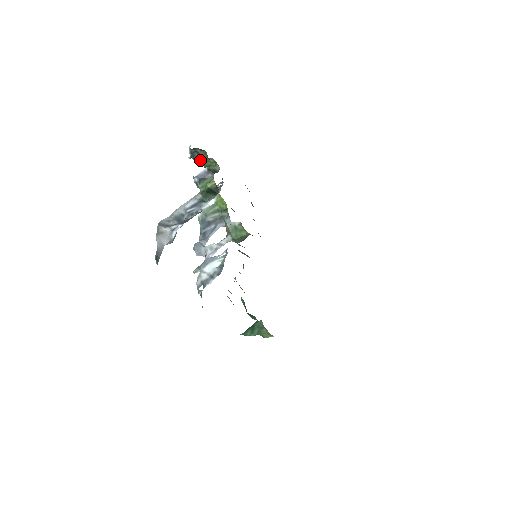
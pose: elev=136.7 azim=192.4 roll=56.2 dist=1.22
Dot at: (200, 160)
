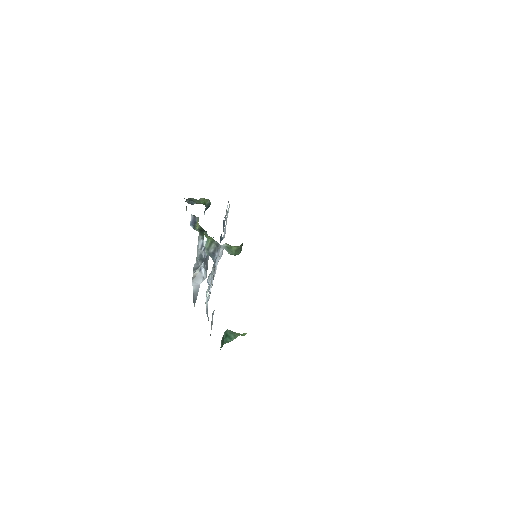
Dot at: (197, 203)
